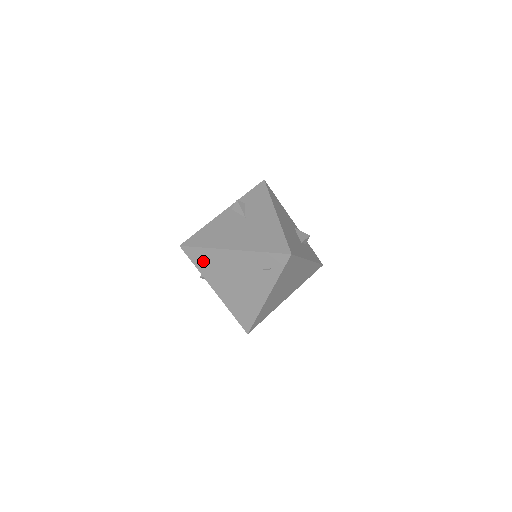
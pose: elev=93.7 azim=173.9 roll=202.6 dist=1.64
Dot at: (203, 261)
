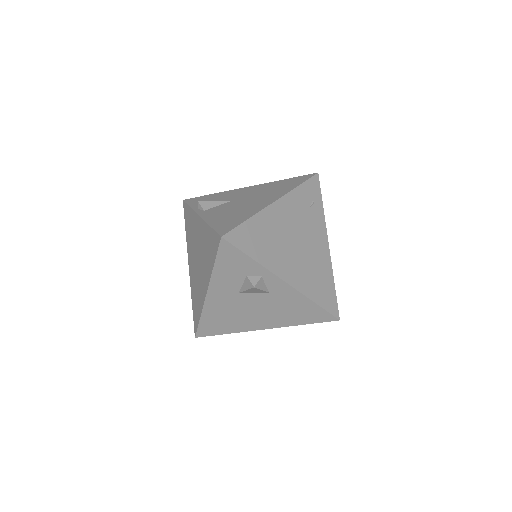
Dot at: (256, 242)
